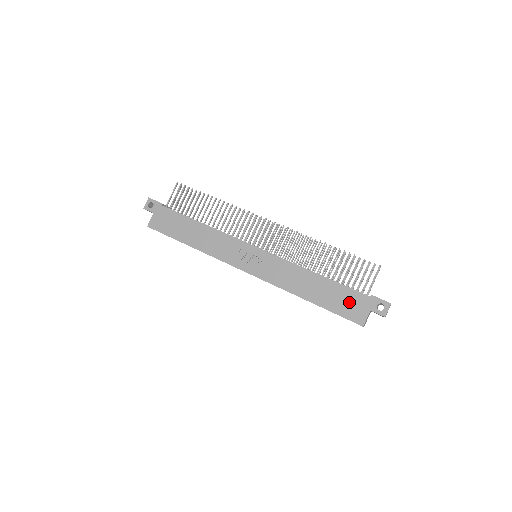
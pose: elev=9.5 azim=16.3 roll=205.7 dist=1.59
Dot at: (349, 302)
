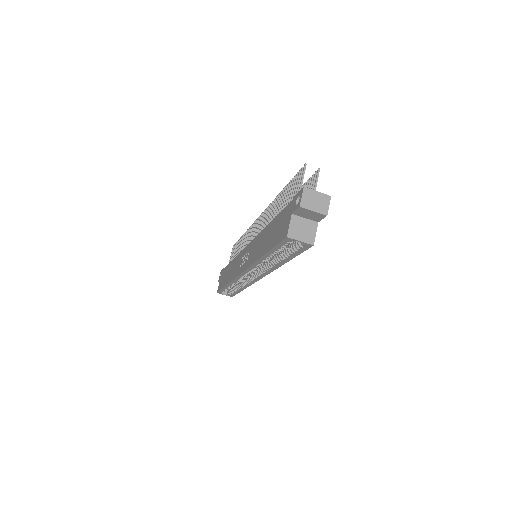
Dot at: (281, 224)
